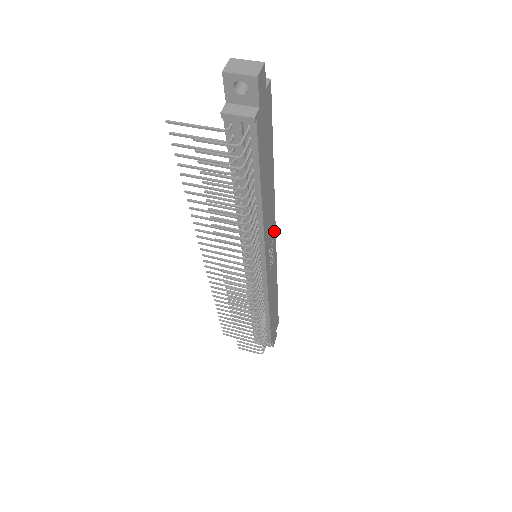
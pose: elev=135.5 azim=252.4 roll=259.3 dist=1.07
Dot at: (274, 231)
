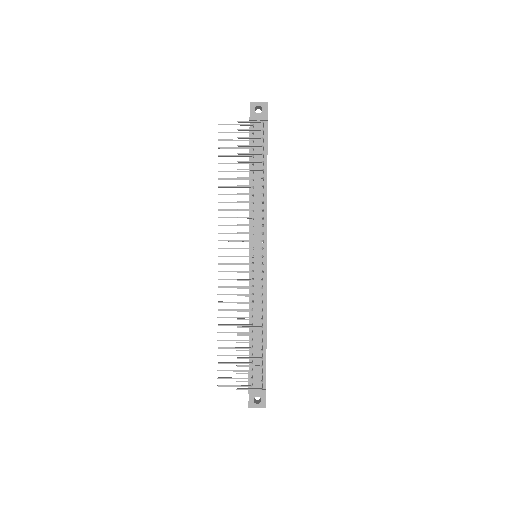
Dot at: occluded
